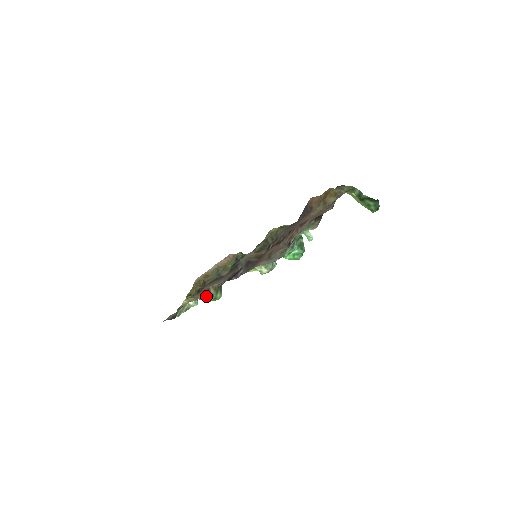
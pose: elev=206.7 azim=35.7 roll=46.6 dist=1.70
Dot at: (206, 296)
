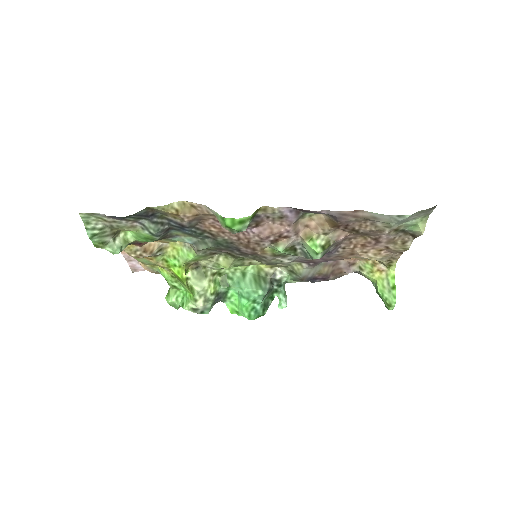
Dot at: (218, 218)
